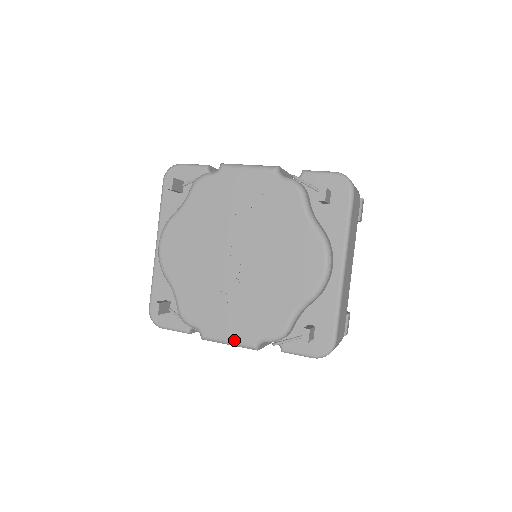
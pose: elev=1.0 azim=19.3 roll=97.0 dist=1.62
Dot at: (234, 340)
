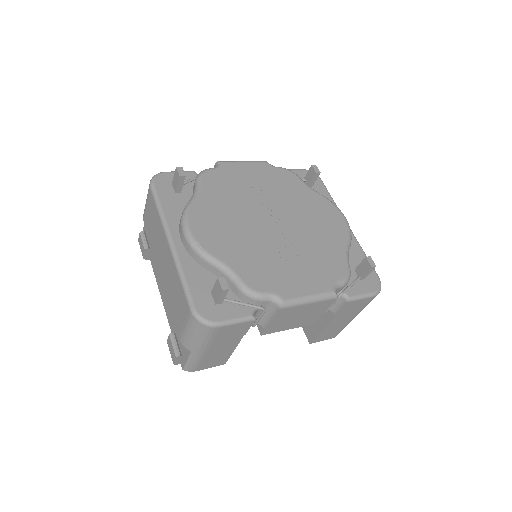
Dot at: (315, 293)
